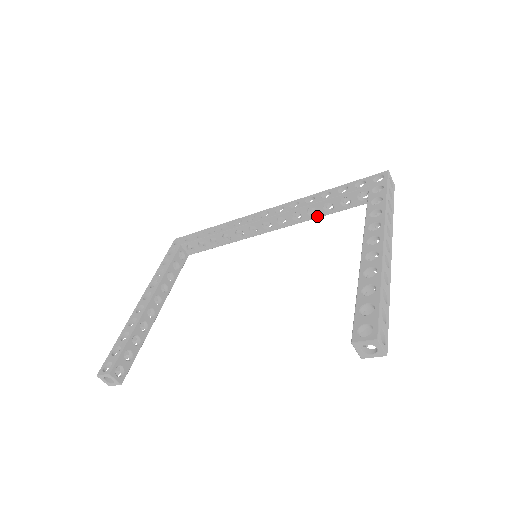
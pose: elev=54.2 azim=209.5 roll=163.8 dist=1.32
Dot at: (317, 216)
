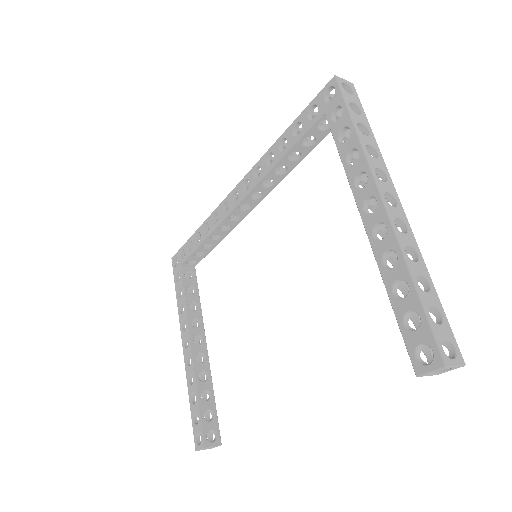
Dot at: (289, 170)
